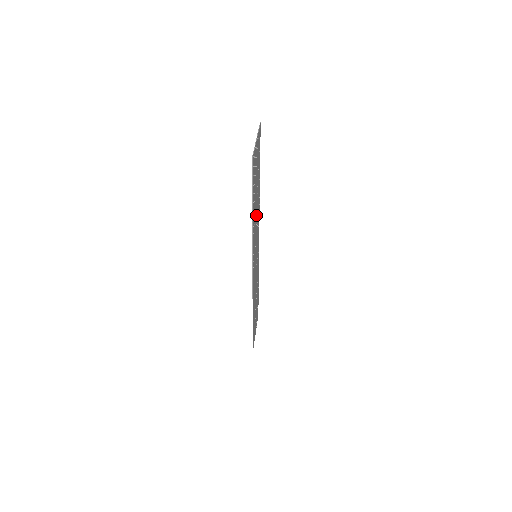
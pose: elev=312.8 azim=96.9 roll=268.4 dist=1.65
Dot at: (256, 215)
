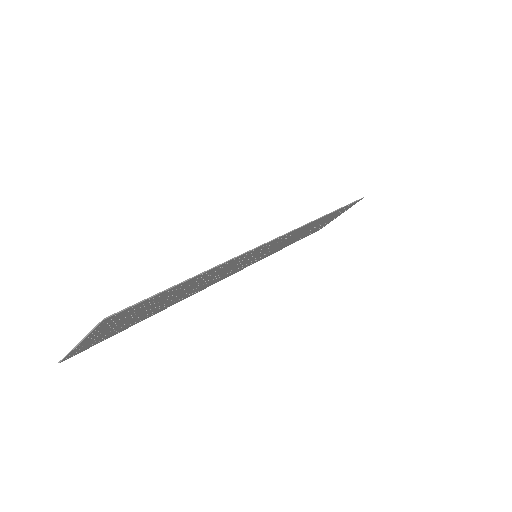
Dot at: (202, 282)
